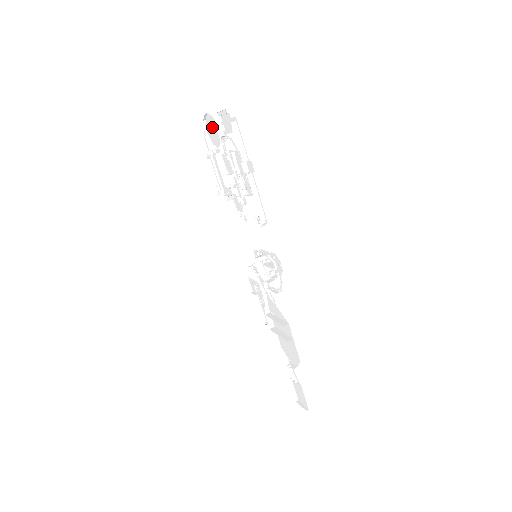
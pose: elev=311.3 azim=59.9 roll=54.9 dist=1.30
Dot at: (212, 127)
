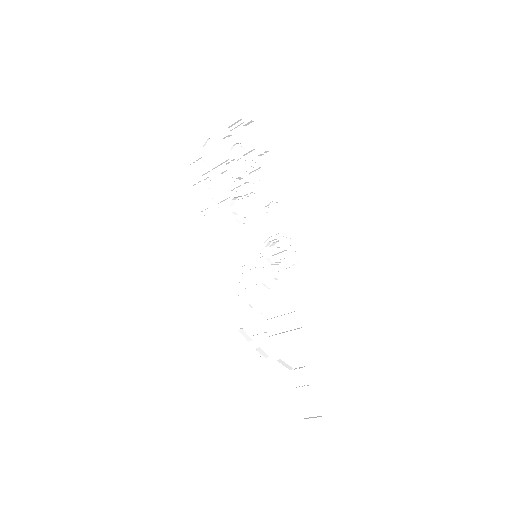
Dot at: (213, 149)
